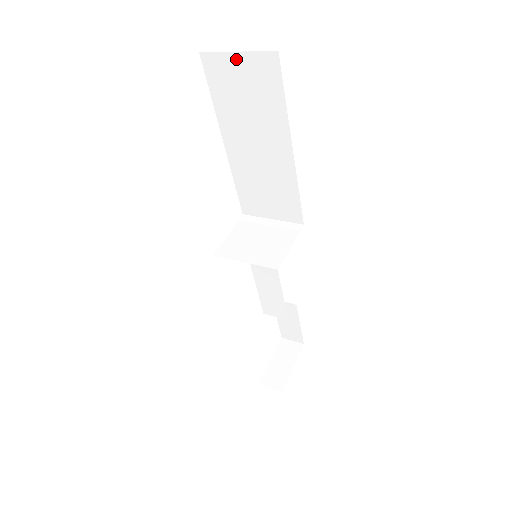
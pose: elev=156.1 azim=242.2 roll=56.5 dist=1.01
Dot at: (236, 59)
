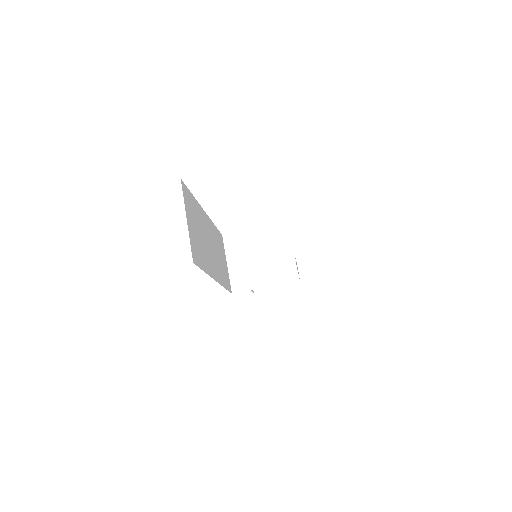
Dot at: occluded
